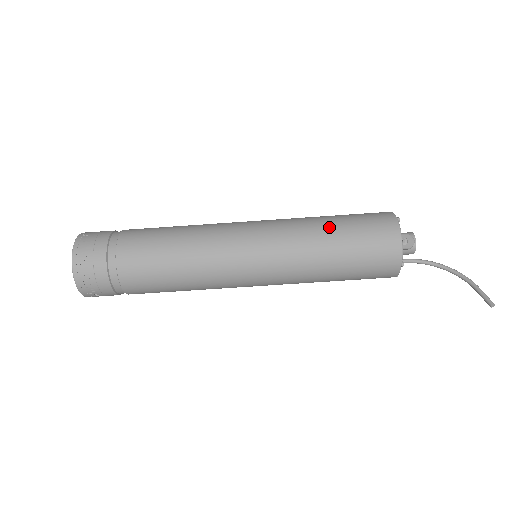
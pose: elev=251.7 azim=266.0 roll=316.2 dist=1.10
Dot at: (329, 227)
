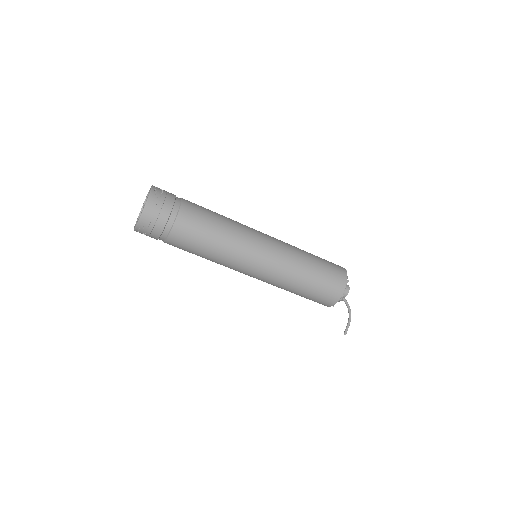
Dot at: (302, 285)
